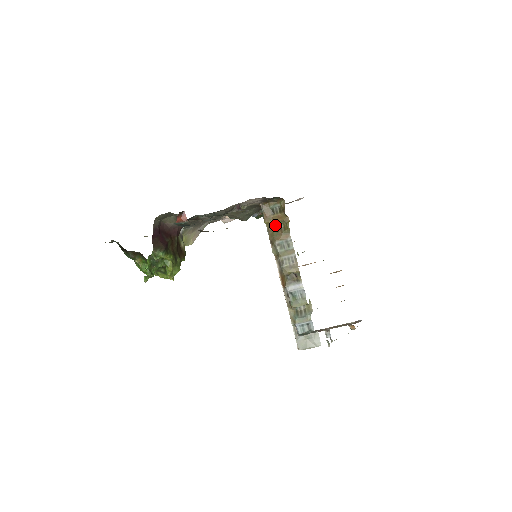
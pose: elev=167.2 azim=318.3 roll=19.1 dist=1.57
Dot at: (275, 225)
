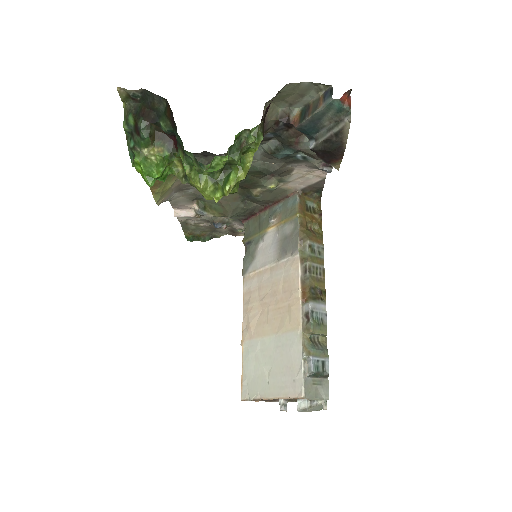
Dot at: (306, 224)
